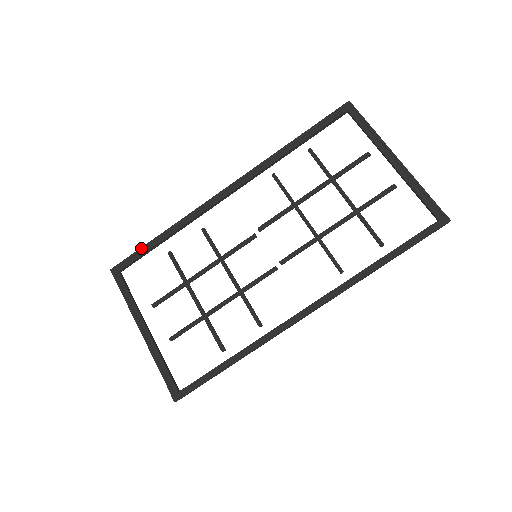
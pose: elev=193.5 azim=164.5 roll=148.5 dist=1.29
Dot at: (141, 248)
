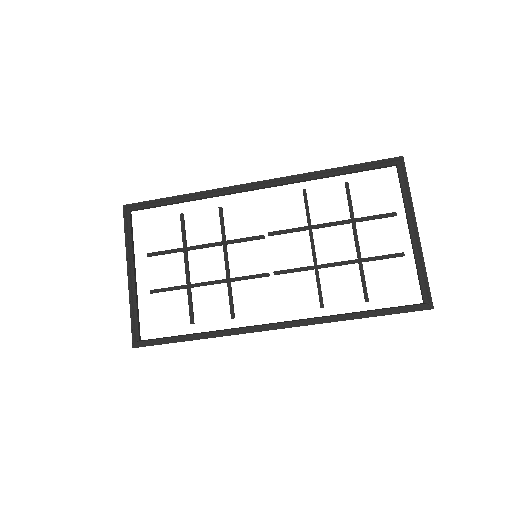
Dot at: (158, 199)
